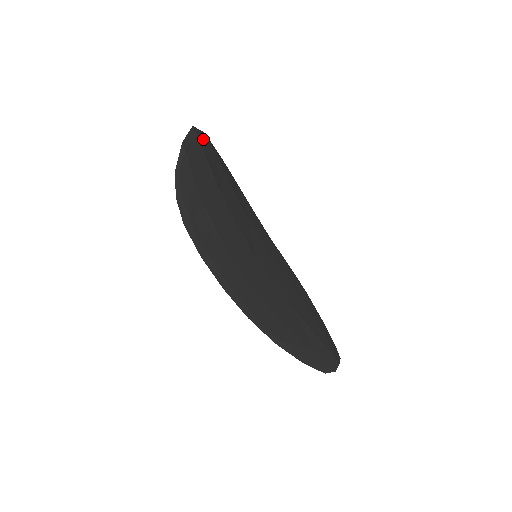
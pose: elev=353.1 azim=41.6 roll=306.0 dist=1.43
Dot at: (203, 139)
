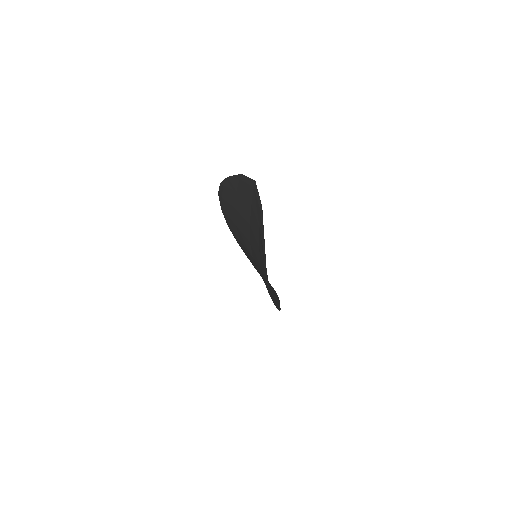
Dot at: (249, 184)
